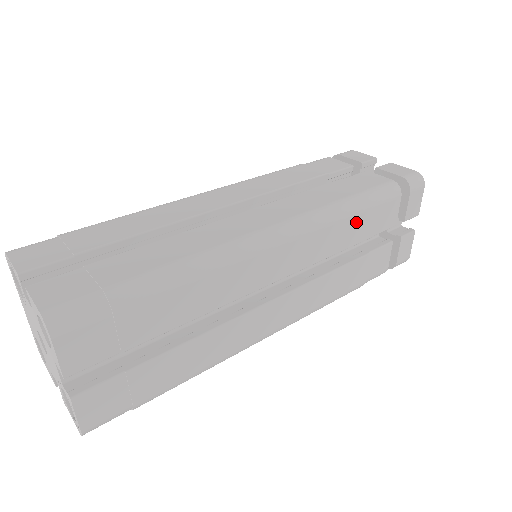
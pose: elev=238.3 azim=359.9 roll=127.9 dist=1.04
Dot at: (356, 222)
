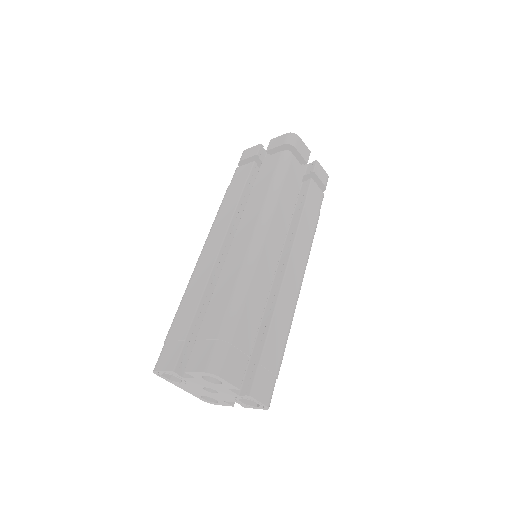
Dot at: (286, 192)
